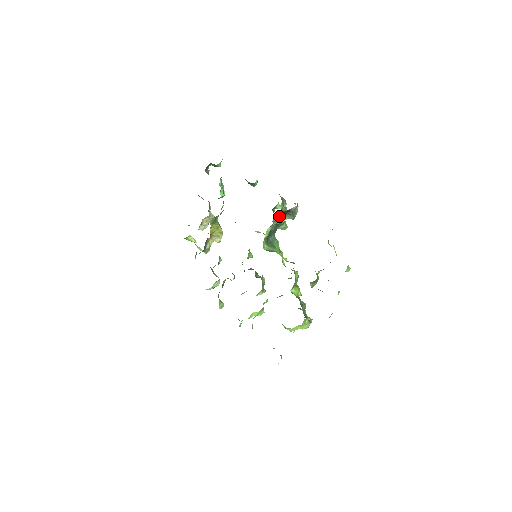
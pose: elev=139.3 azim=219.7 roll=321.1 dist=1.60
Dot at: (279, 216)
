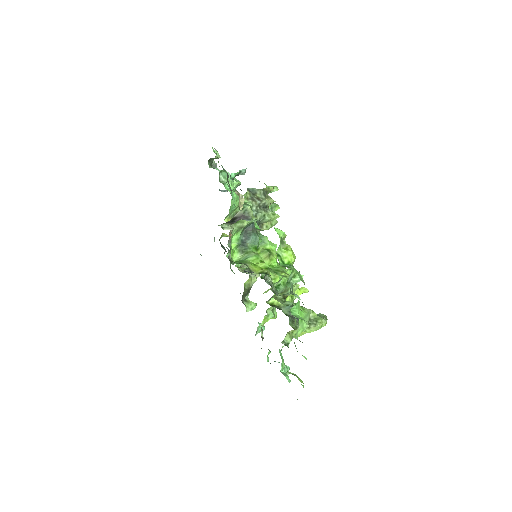
Dot at: (234, 224)
